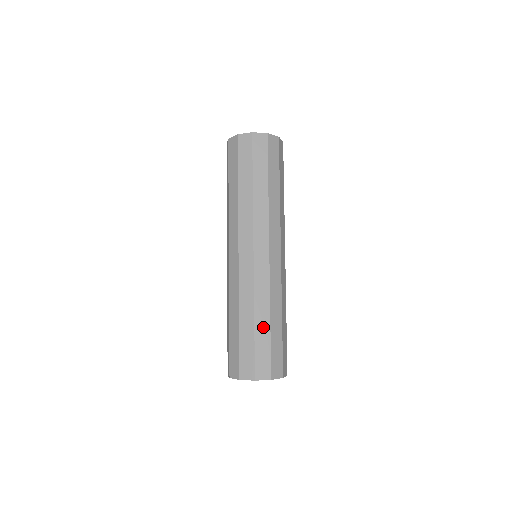
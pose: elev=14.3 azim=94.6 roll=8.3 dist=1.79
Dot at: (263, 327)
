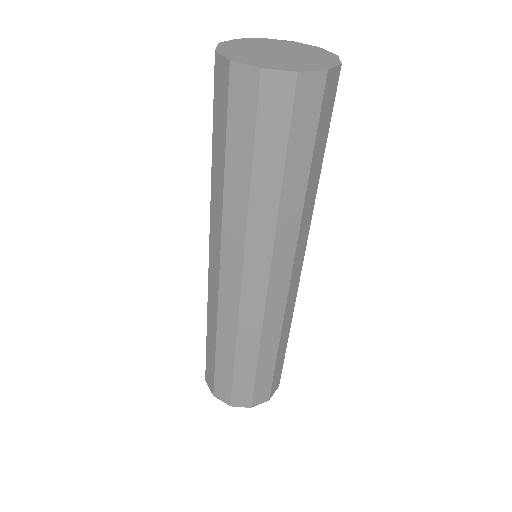
Dot at: (225, 359)
